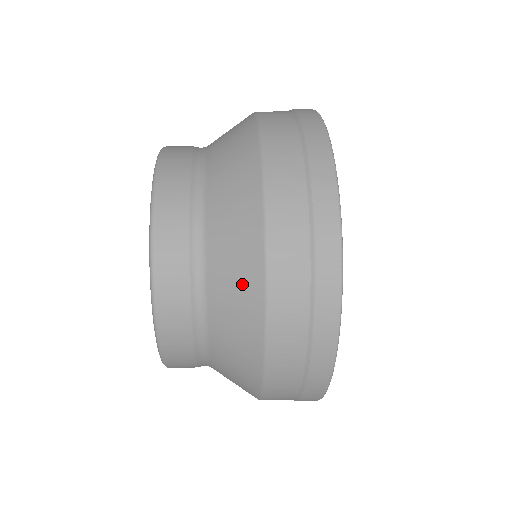
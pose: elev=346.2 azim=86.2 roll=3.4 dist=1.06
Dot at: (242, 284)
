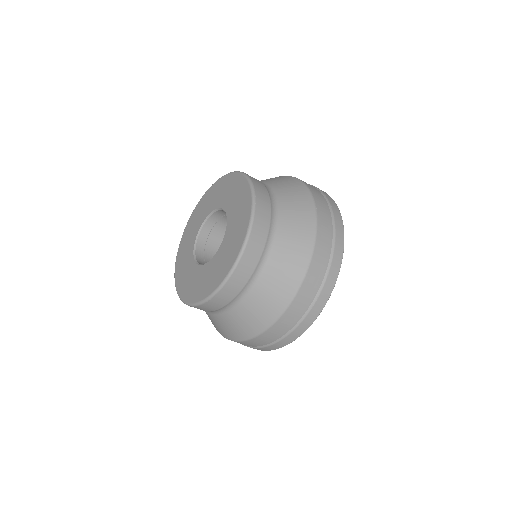
Dot at: (302, 216)
